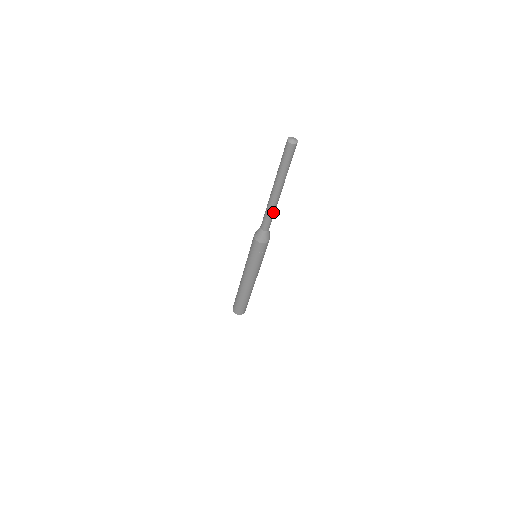
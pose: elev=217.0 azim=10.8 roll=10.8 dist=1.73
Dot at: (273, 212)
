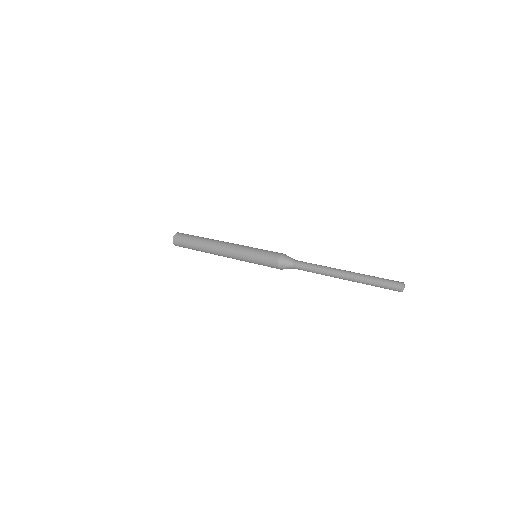
Dot at: (319, 273)
